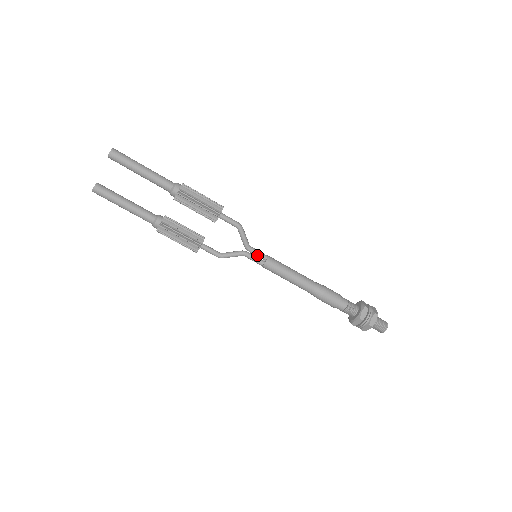
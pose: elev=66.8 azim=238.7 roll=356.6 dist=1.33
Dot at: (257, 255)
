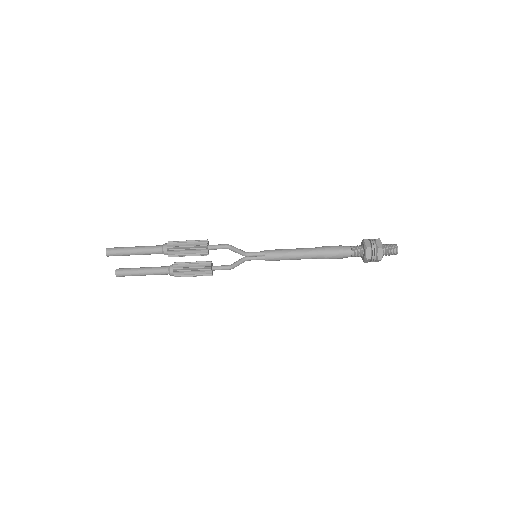
Dot at: (256, 256)
